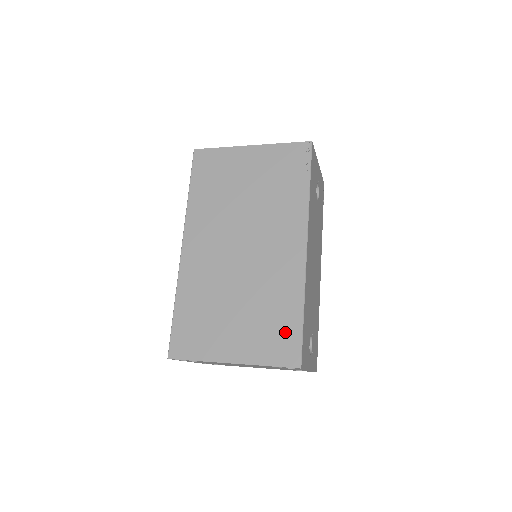
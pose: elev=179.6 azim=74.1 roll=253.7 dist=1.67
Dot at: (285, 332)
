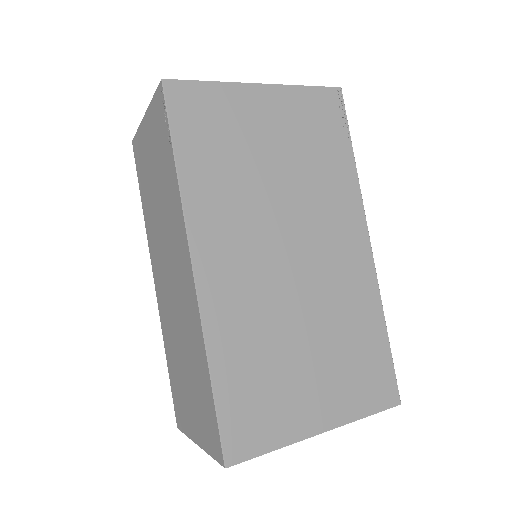
Dot at: (375, 364)
